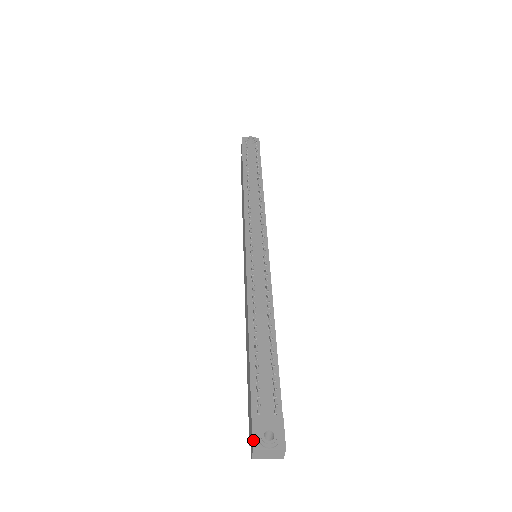
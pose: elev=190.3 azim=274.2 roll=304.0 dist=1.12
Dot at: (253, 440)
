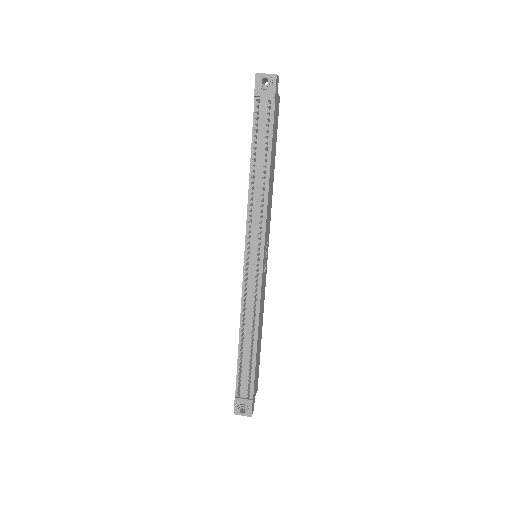
Dot at: (234, 409)
